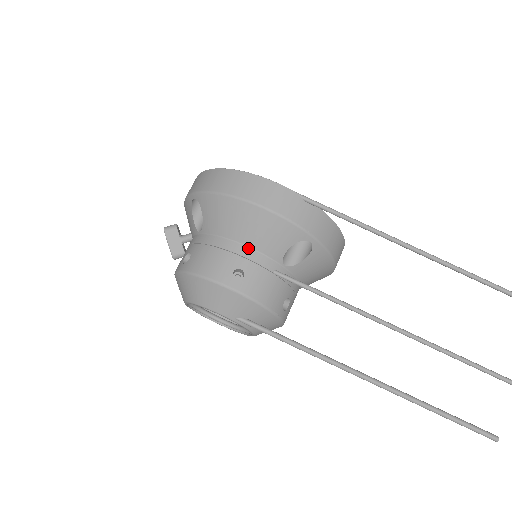
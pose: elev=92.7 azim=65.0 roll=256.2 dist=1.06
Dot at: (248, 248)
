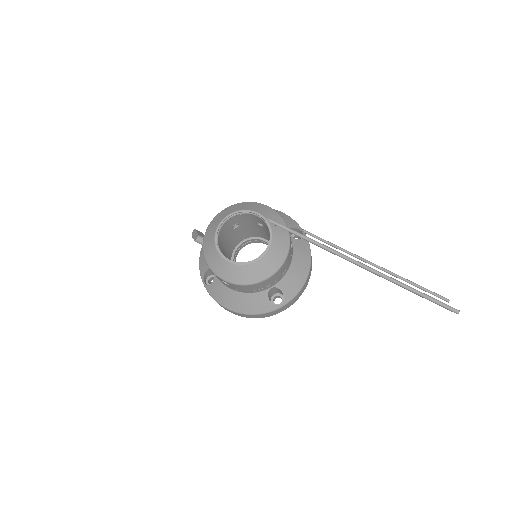
Dot at: occluded
